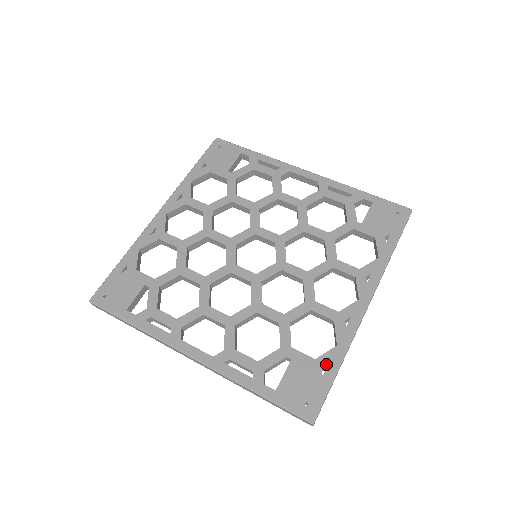
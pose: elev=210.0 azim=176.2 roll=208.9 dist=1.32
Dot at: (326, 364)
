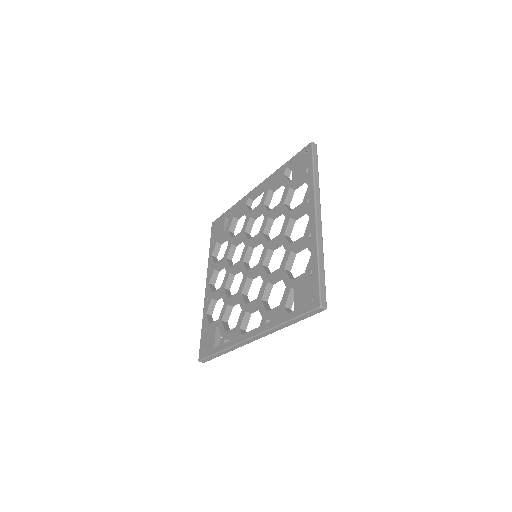
Dot at: (311, 269)
